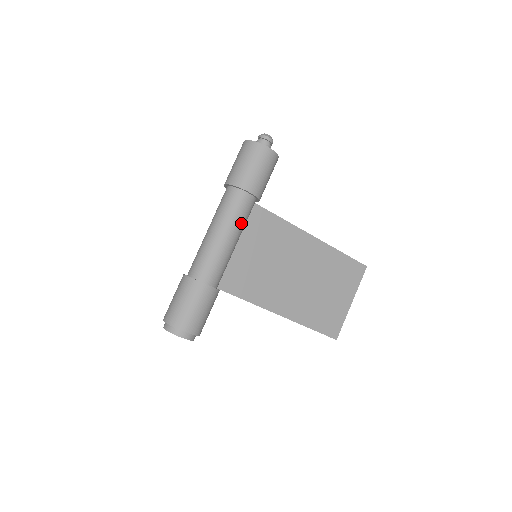
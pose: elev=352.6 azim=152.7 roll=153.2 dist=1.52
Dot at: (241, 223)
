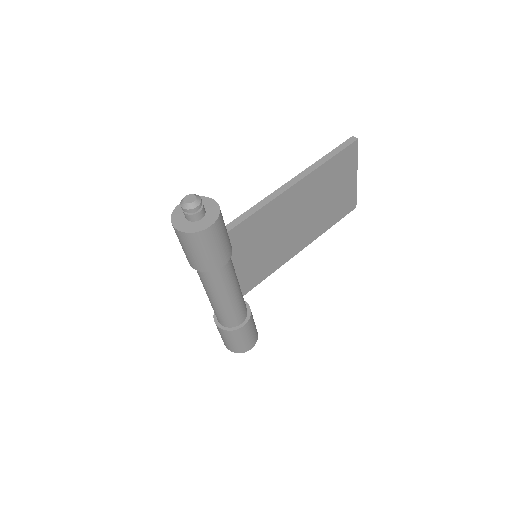
Dot at: (232, 279)
